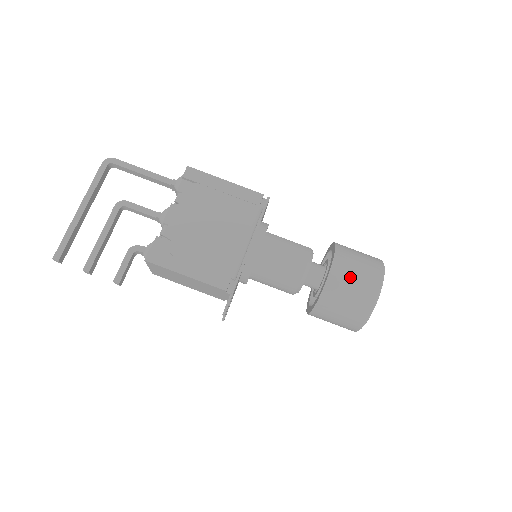
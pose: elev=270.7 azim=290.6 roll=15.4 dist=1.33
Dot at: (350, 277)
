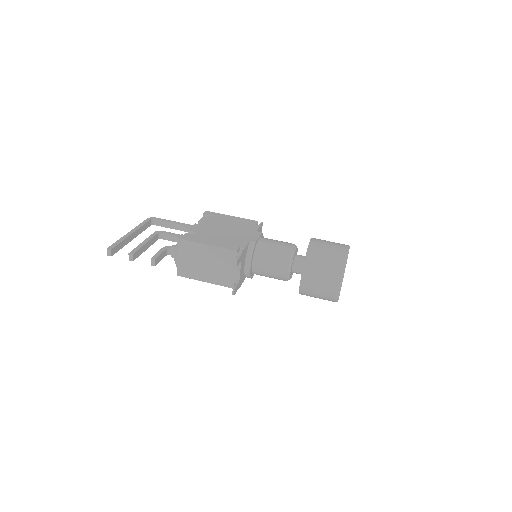
Dot at: (325, 243)
